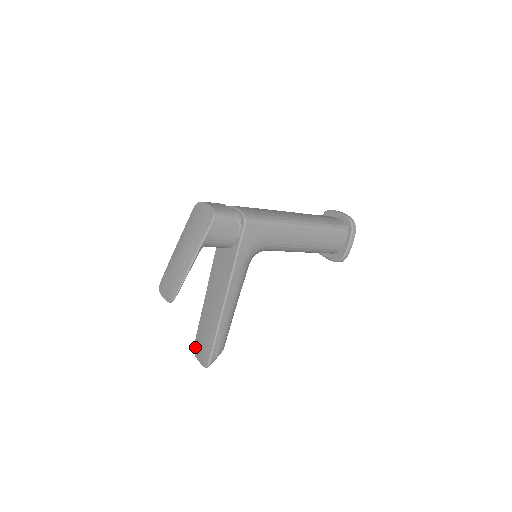
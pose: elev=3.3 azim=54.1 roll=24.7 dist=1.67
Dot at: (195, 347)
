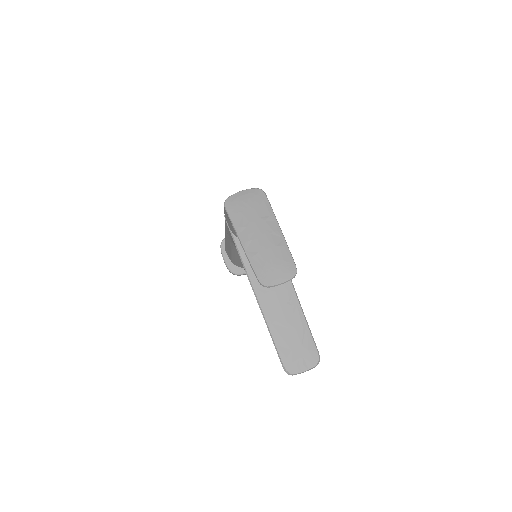
Dot at: (288, 366)
